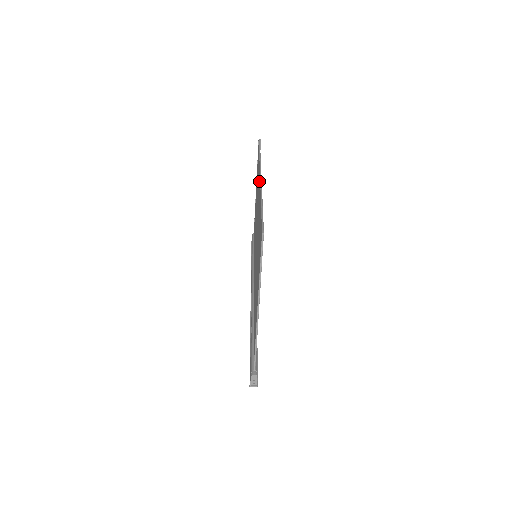
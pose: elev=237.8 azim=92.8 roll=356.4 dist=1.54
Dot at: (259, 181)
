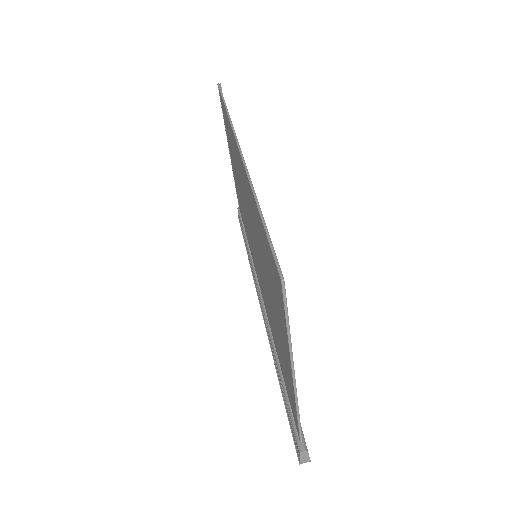
Dot at: (239, 158)
